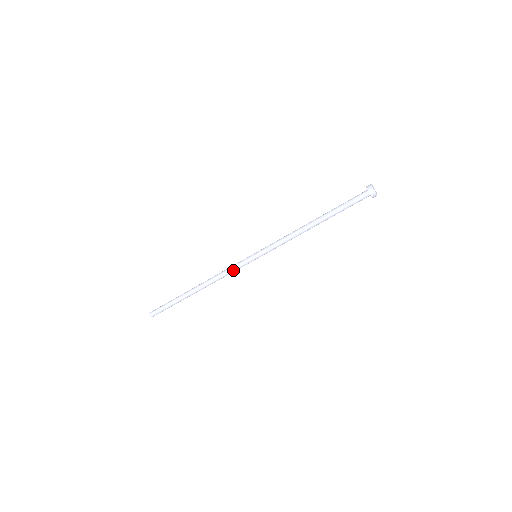
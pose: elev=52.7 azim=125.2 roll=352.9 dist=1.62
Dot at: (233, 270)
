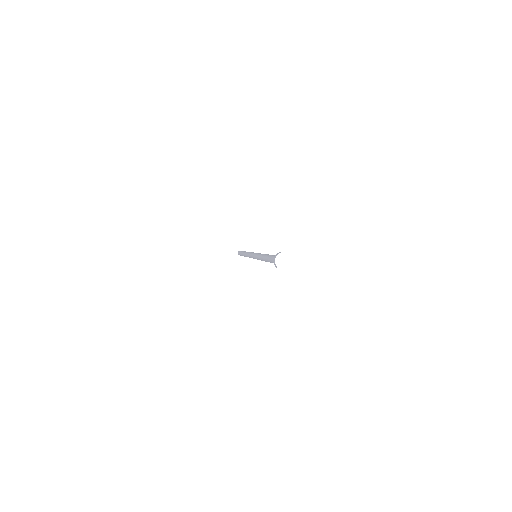
Dot at: occluded
